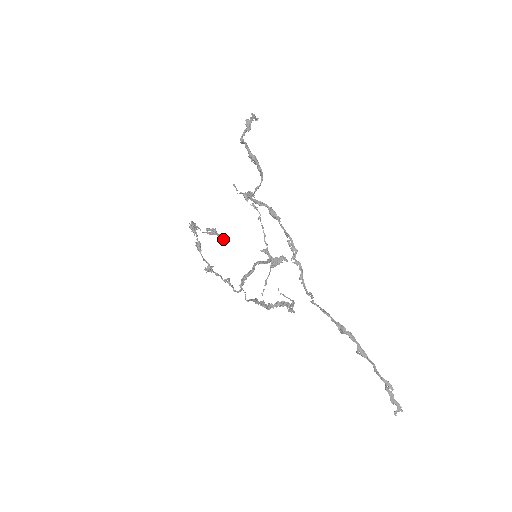
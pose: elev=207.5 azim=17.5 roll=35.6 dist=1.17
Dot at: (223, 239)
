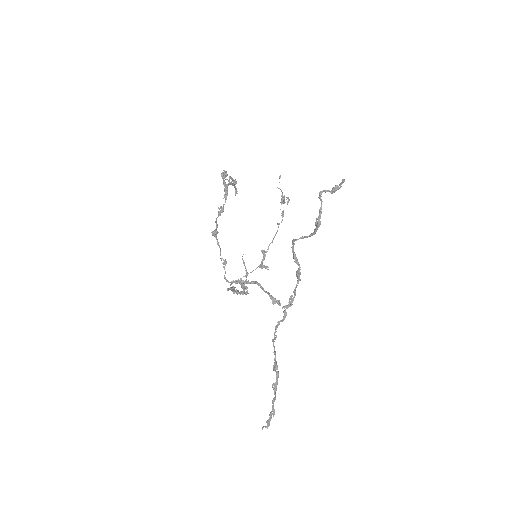
Dot at: (235, 191)
